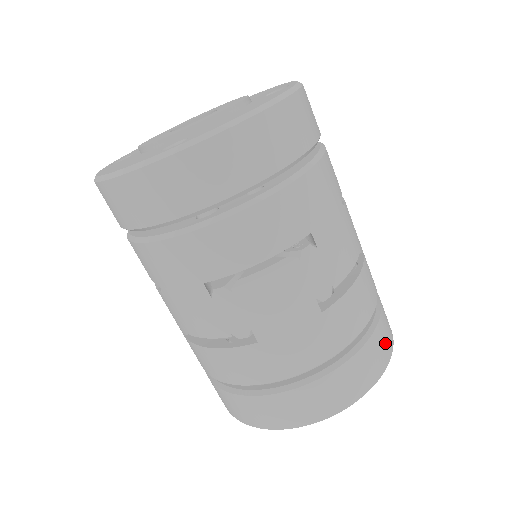
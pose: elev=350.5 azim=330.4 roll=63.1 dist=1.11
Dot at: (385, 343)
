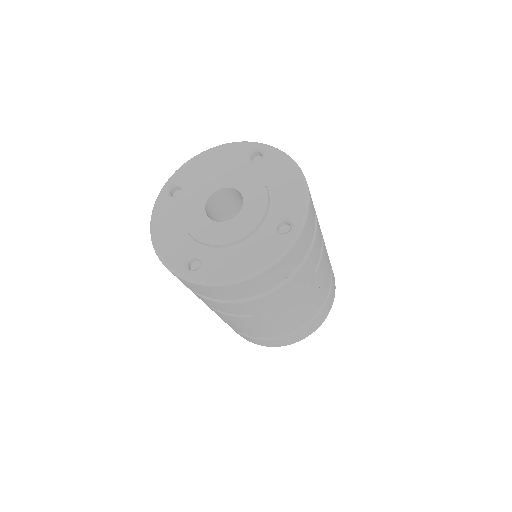
Dot at: (313, 328)
